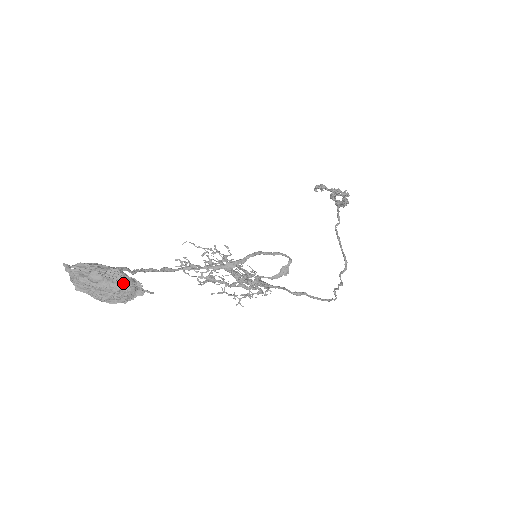
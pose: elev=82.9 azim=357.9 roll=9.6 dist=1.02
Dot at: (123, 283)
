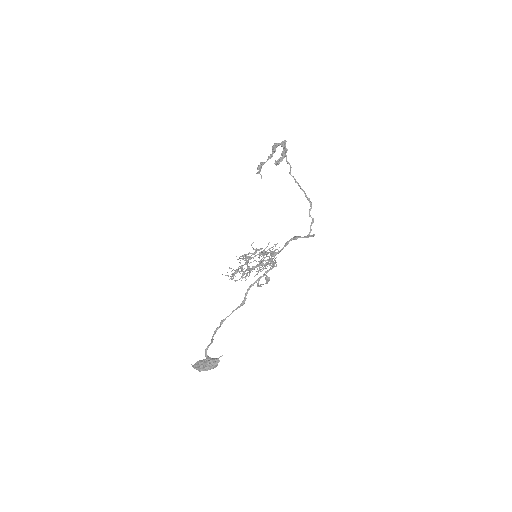
Dot at: (211, 366)
